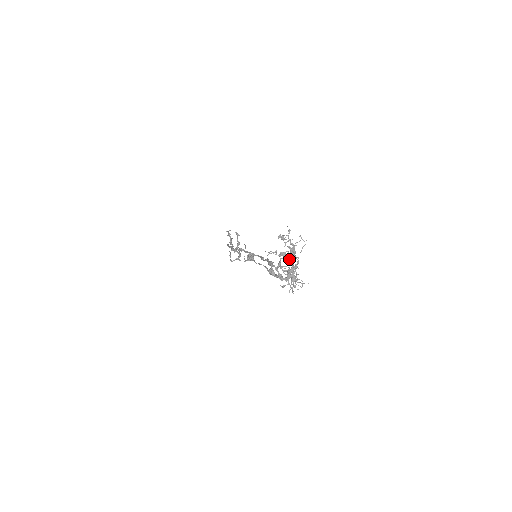
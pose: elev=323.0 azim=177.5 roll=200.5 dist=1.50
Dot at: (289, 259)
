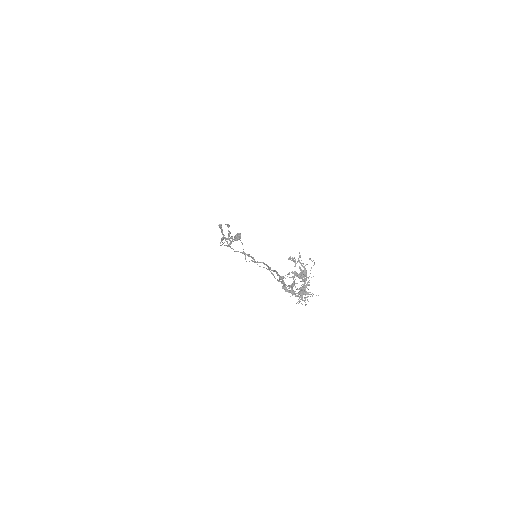
Dot at: (300, 278)
